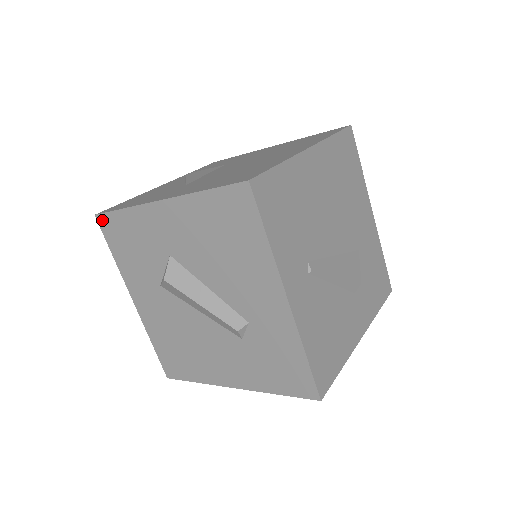
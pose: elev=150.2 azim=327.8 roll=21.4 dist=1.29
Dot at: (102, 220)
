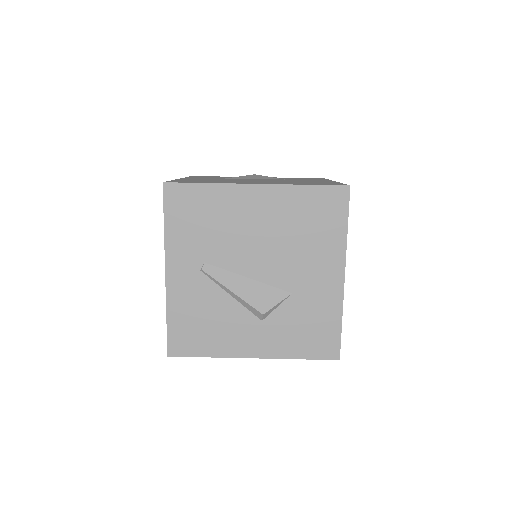
Dot at: occluded
